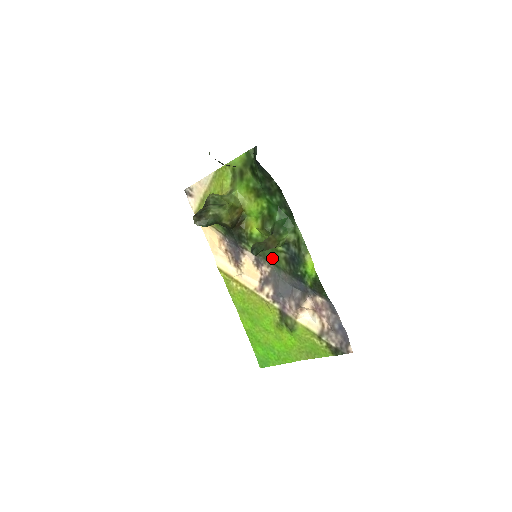
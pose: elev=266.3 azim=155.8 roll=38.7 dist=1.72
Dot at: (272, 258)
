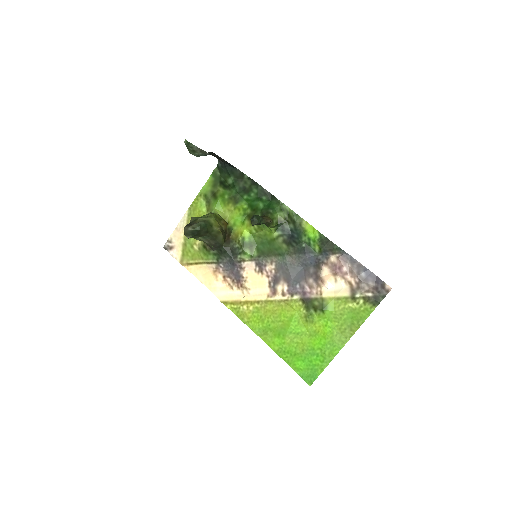
Dot at: (272, 250)
